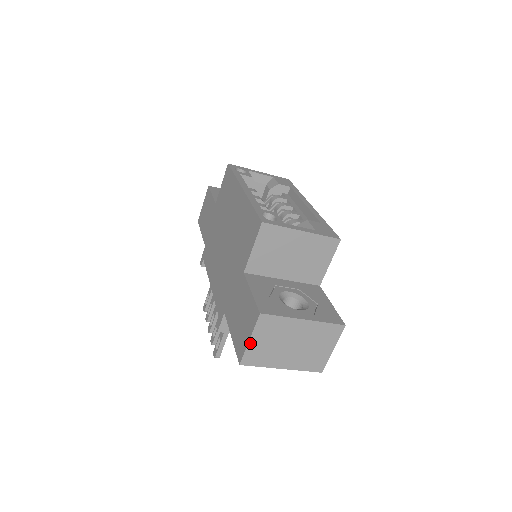
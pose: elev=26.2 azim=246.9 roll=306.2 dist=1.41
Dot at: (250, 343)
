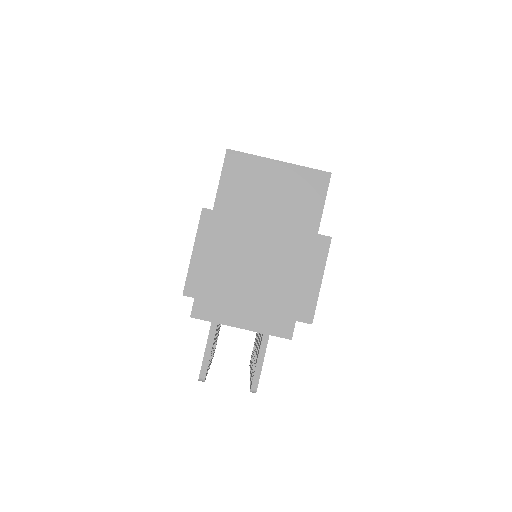
Dot at: (194, 257)
